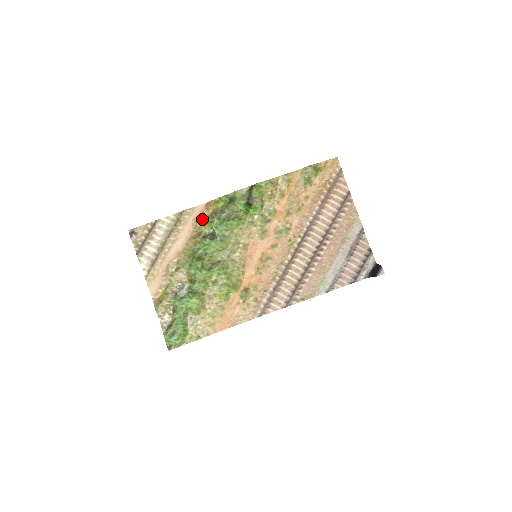
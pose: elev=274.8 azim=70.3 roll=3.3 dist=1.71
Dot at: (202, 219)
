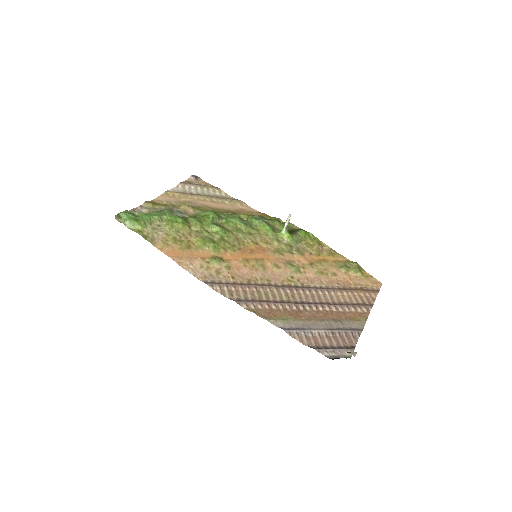
Dot at: (247, 213)
